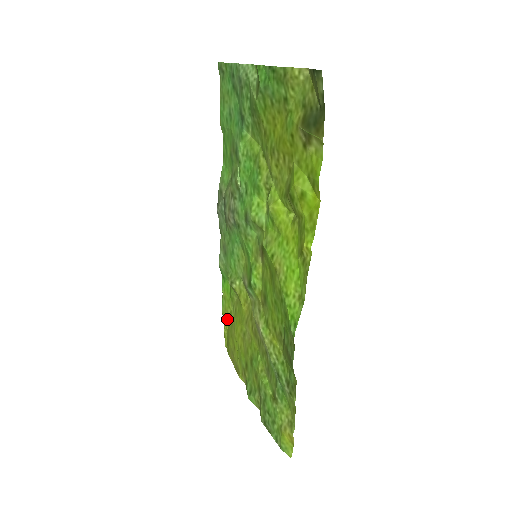
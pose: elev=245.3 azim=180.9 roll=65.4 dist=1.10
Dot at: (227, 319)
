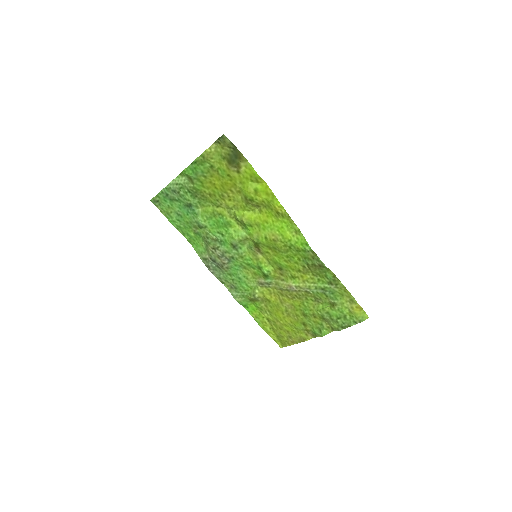
Dot at: (268, 327)
